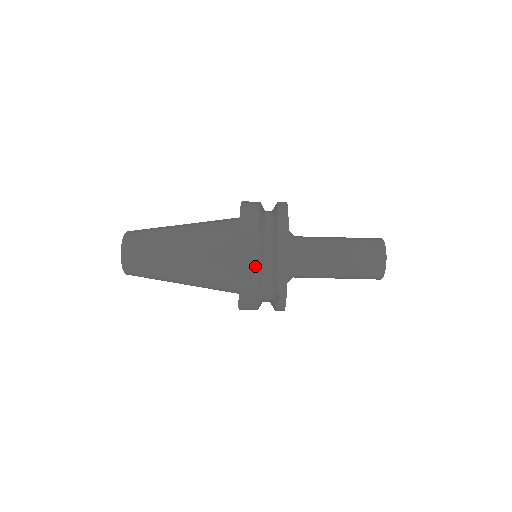
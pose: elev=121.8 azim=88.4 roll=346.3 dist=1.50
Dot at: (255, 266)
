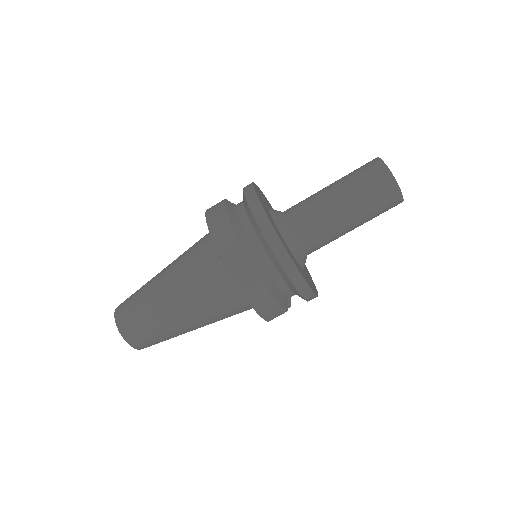
Dot at: (277, 307)
